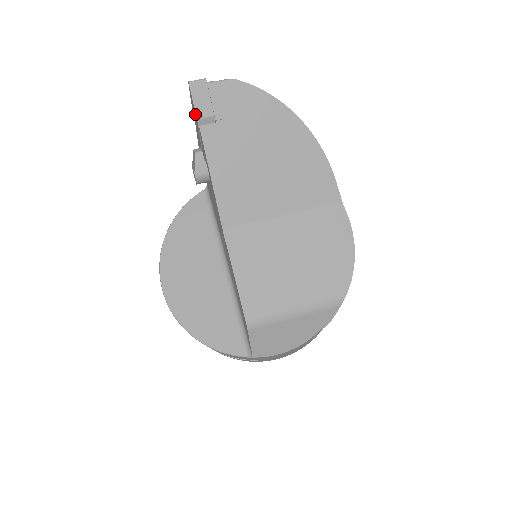
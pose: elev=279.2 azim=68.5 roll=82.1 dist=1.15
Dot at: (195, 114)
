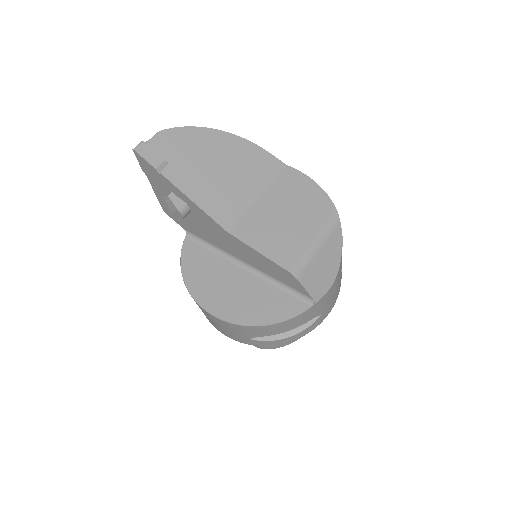
Dot at: (151, 167)
